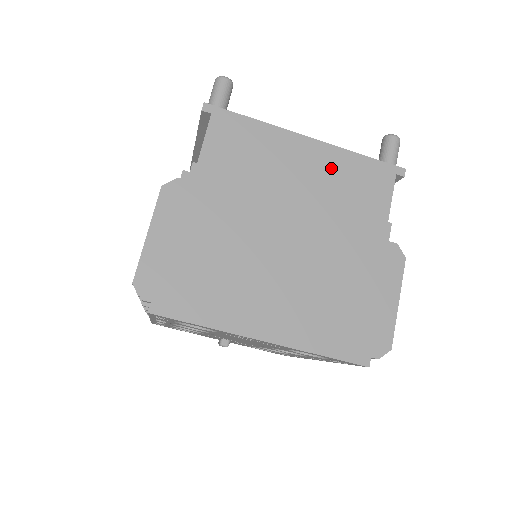
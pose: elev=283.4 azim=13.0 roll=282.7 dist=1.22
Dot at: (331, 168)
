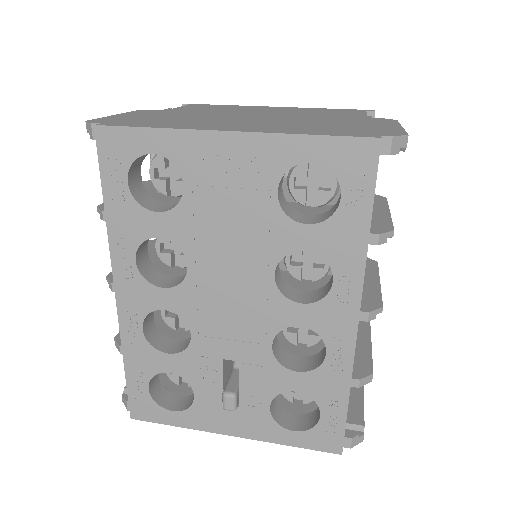
Dot at: (299, 110)
